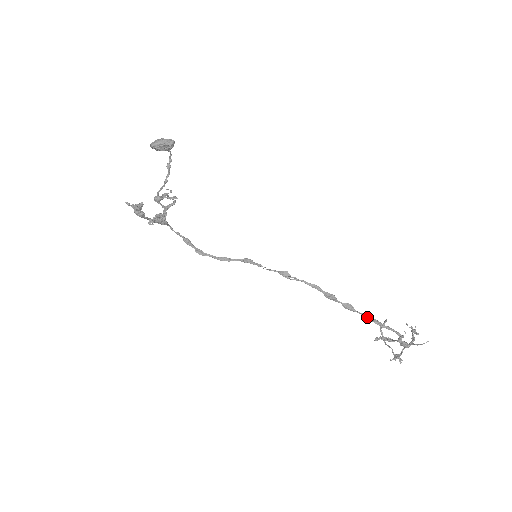
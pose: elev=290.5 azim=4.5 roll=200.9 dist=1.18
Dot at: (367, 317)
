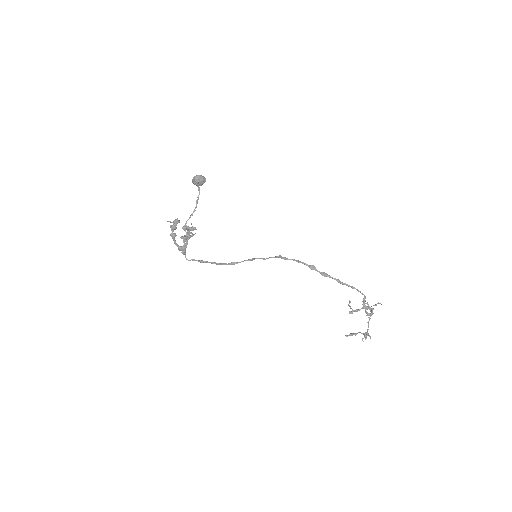
Dot at: (339, 281)
